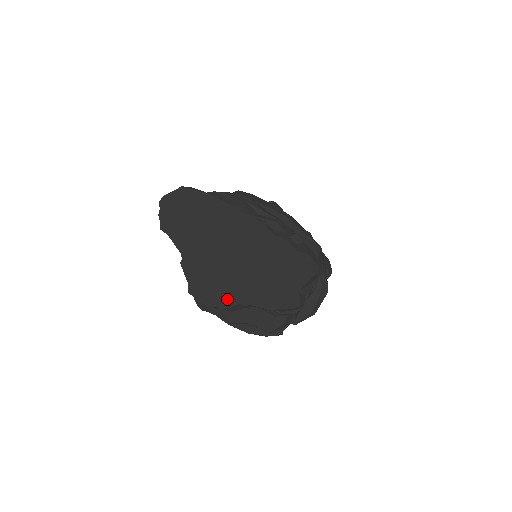
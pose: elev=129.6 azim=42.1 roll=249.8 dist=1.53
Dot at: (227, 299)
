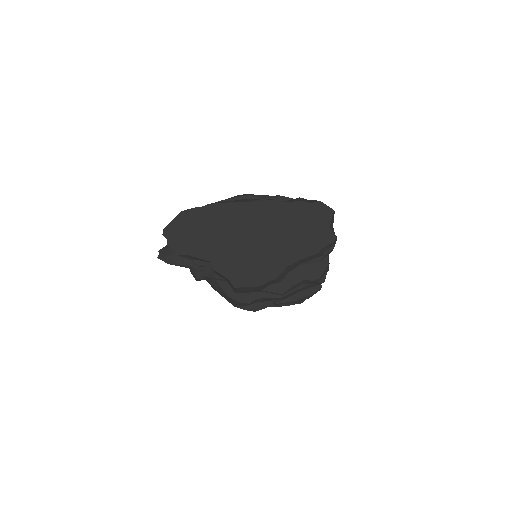
Dot at: (275, 269)
